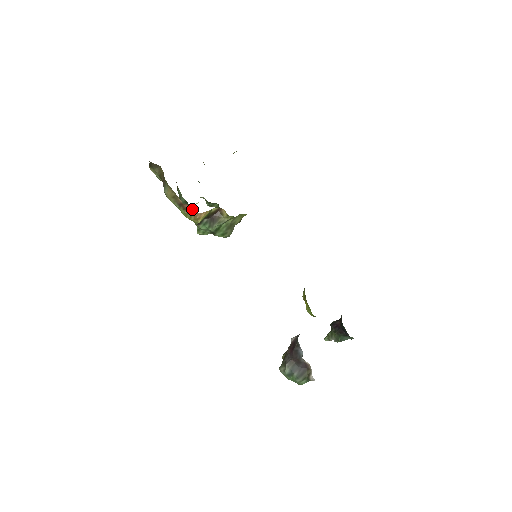
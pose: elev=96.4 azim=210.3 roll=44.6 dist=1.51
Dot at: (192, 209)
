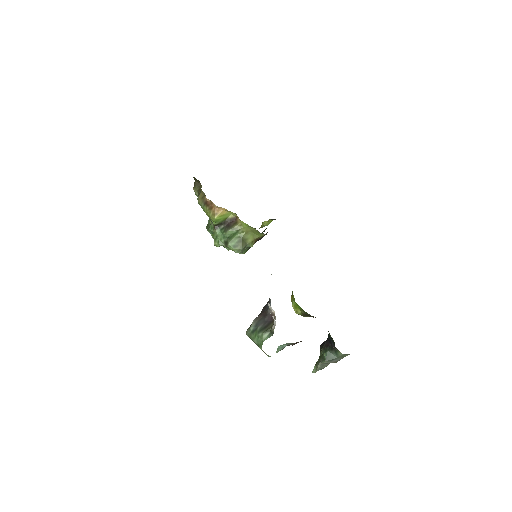
Dot at: (213, 205)
